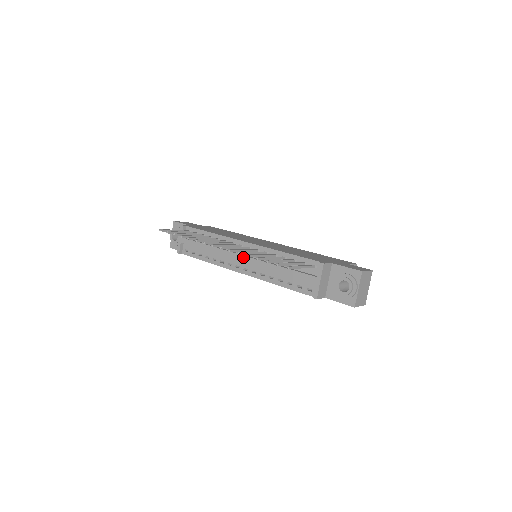
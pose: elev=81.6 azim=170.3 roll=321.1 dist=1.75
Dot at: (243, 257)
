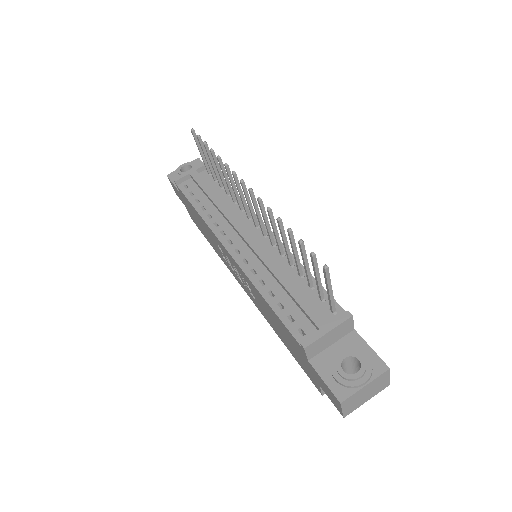
Dot at: (250, 236)
